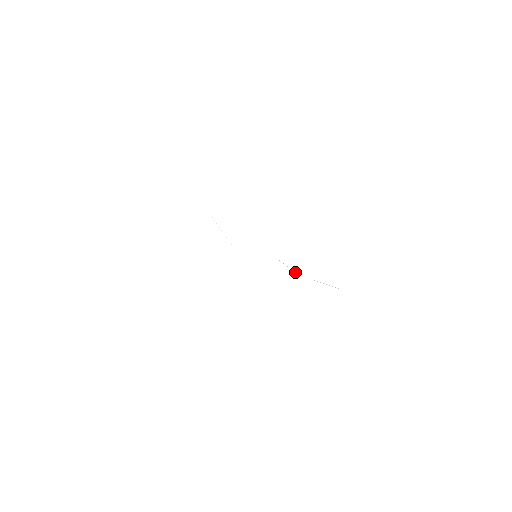
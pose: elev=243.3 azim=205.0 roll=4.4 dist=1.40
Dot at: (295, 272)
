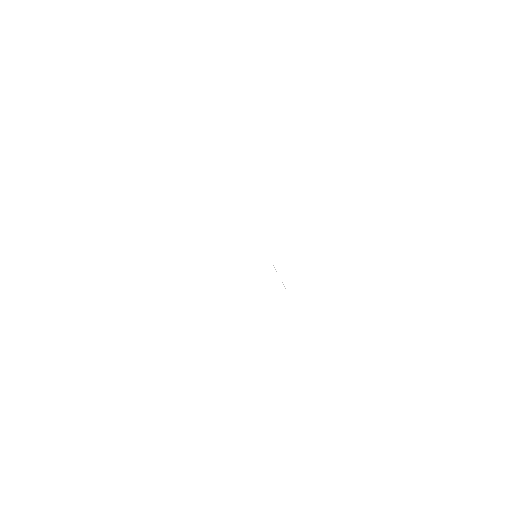
Dot at: occluded
